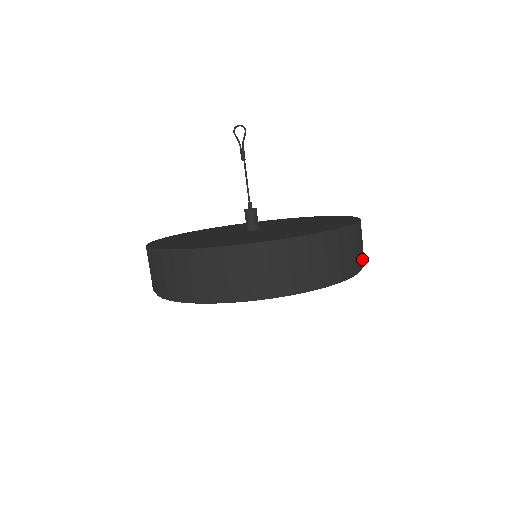
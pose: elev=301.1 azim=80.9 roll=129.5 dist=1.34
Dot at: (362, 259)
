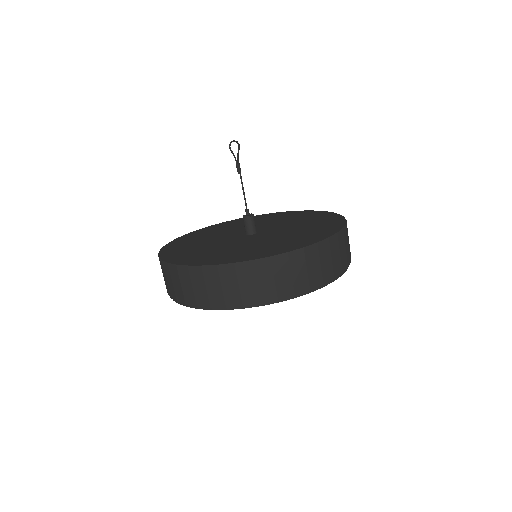
Dot at: occluded
